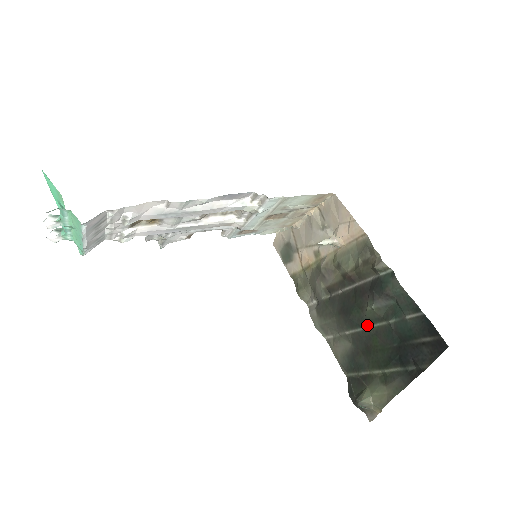
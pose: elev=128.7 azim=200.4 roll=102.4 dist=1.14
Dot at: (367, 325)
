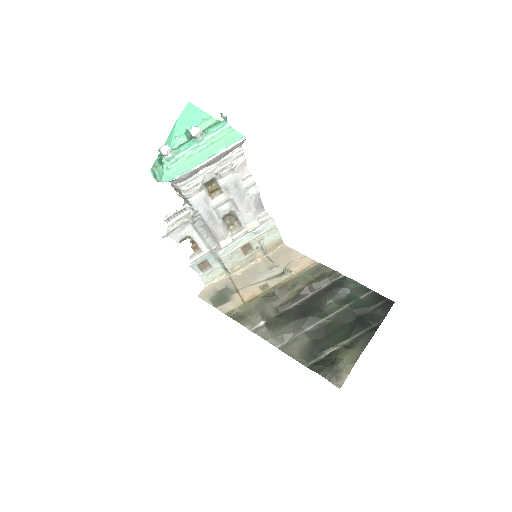
Dot at: (327, 316)
